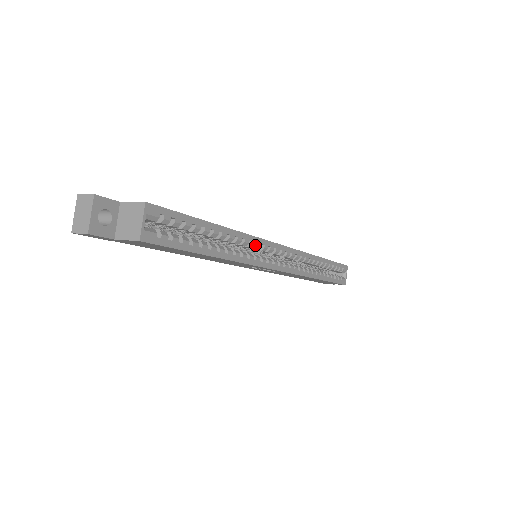
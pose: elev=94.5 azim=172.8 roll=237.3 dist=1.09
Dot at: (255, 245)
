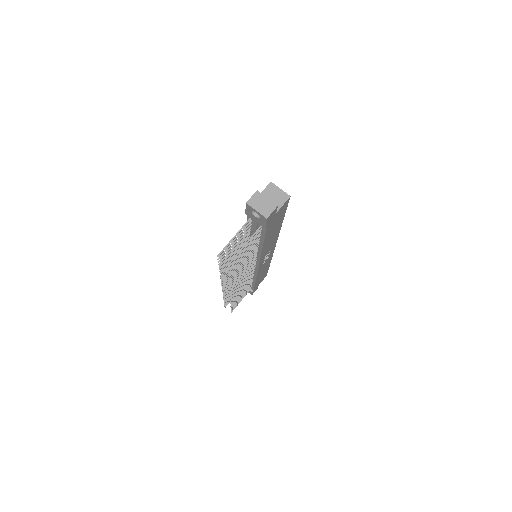
Dot at: occluded
